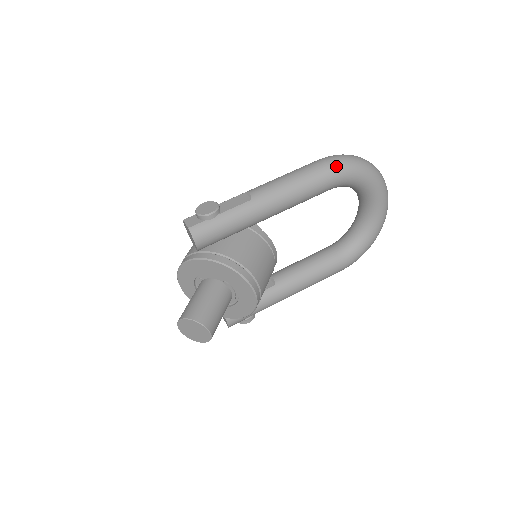
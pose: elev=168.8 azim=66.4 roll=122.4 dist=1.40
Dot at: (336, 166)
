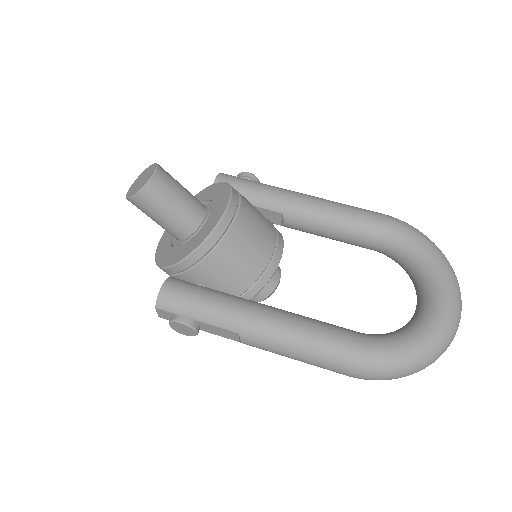
Dot at: (393, 217)
